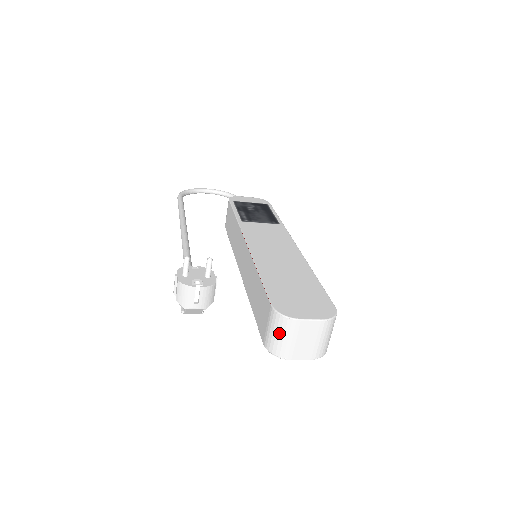
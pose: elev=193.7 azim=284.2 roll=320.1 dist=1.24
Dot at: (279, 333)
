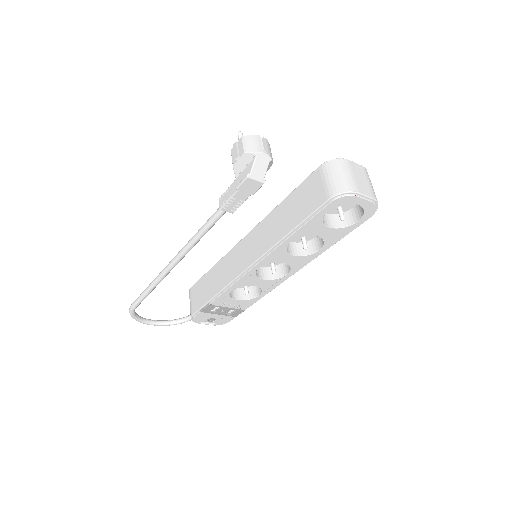
Dot at: (338, 173)
